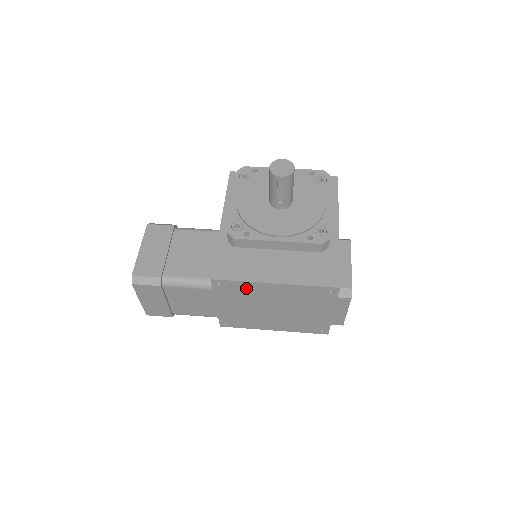
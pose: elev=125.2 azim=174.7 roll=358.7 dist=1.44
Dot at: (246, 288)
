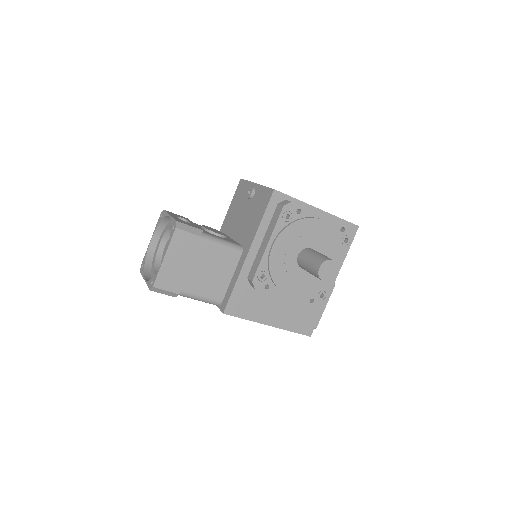
Dot at: occluded
